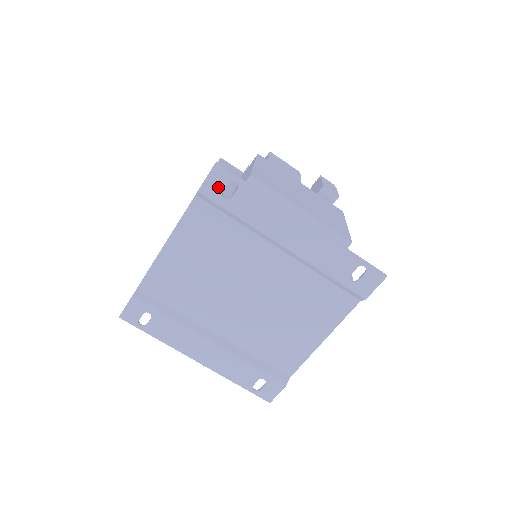
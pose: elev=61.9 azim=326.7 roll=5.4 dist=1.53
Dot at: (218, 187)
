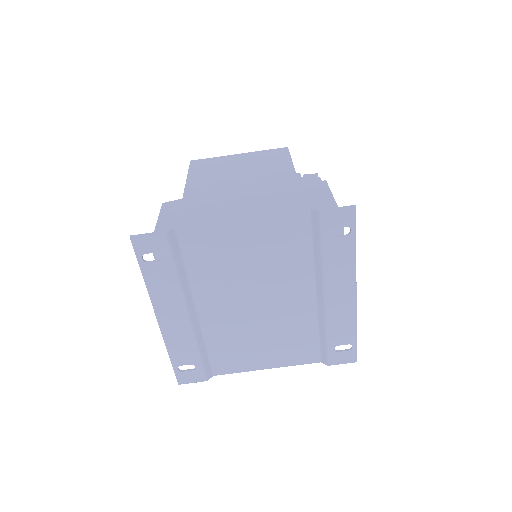
Dot at: (336, 222)
